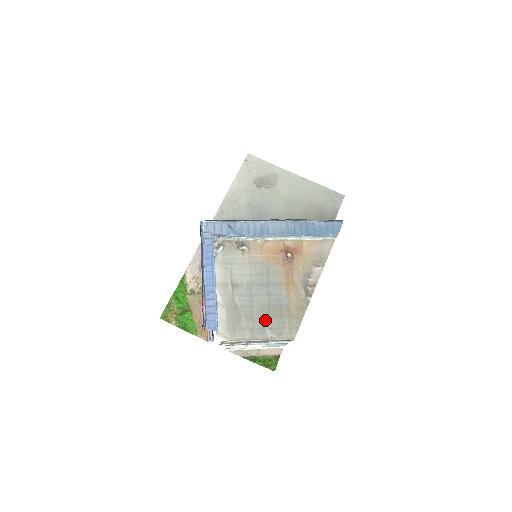
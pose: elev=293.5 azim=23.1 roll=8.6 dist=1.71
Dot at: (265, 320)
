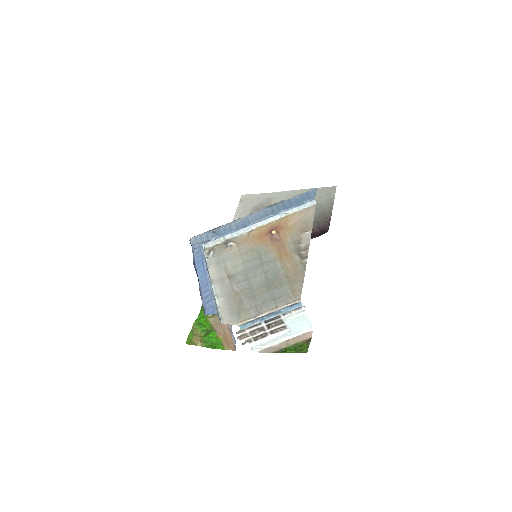
Dot at: (266, 294)
